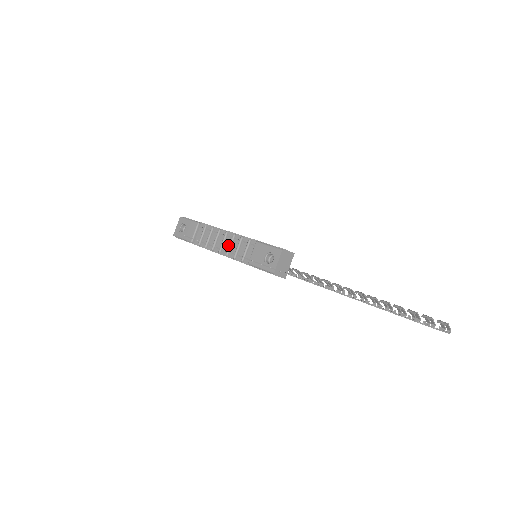
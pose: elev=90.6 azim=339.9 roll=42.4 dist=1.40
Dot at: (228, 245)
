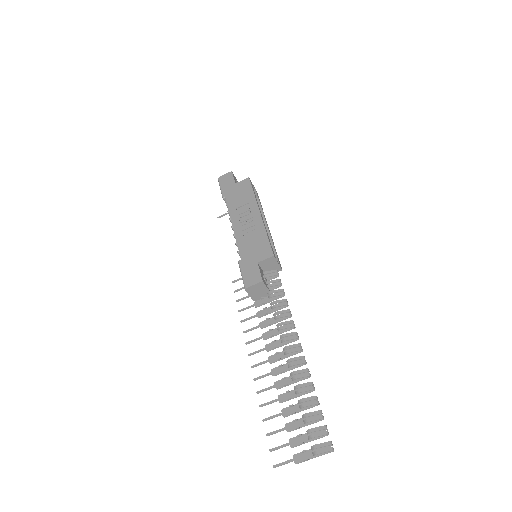
Dot at: occluded
